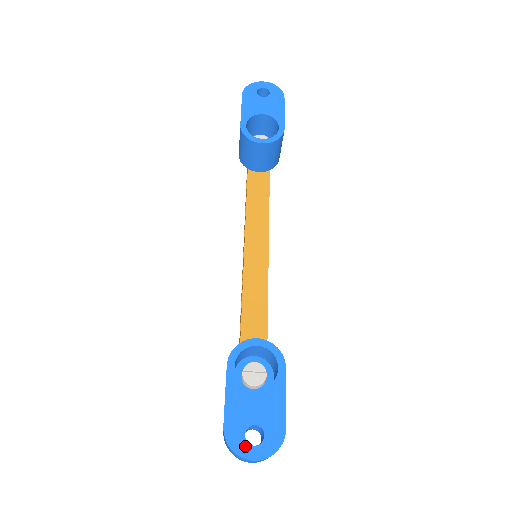
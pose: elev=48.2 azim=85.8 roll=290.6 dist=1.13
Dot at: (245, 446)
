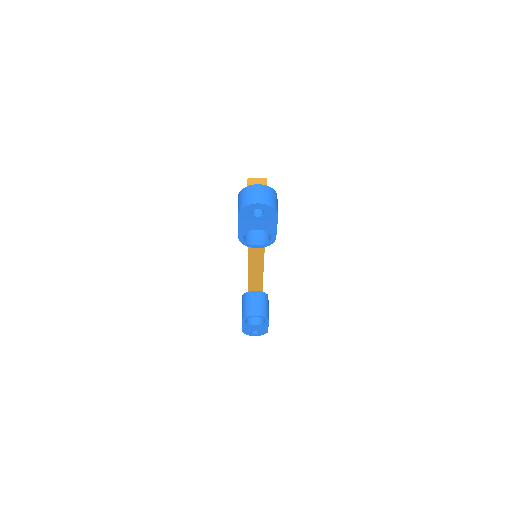
Dot at: (251, 334)
